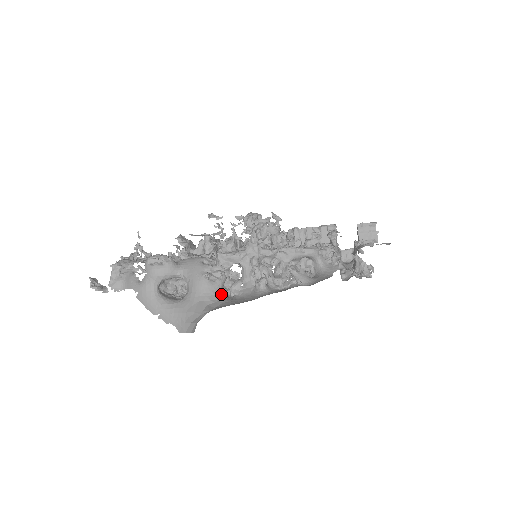
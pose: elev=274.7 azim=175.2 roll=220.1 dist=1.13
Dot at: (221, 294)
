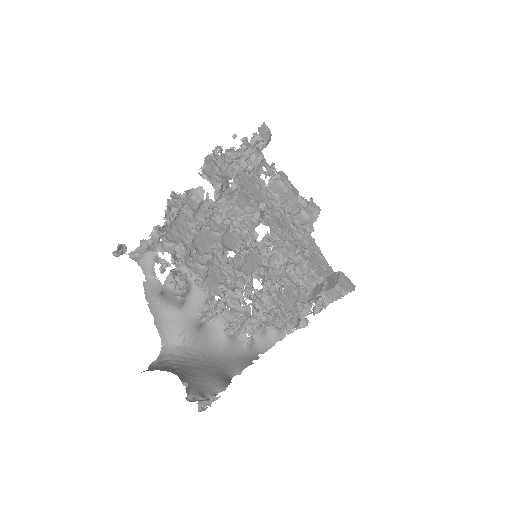
Dot at: (200, 326)
